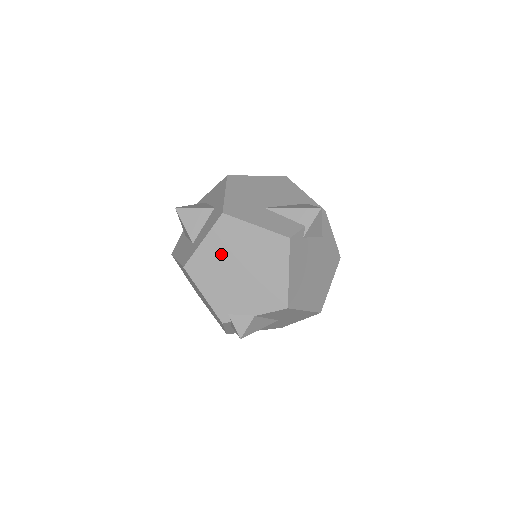
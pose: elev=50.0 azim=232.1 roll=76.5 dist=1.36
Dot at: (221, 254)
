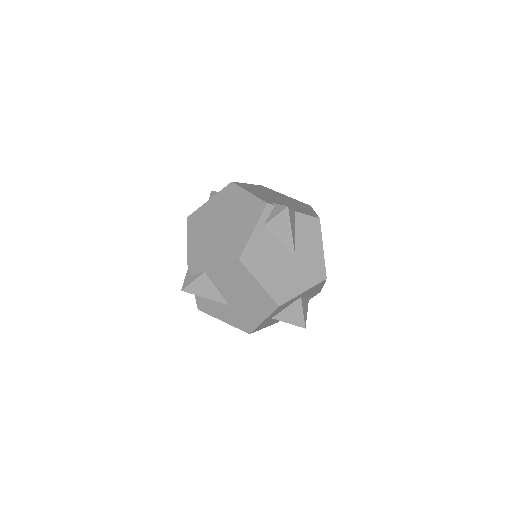
Dot at: (262, 191)
